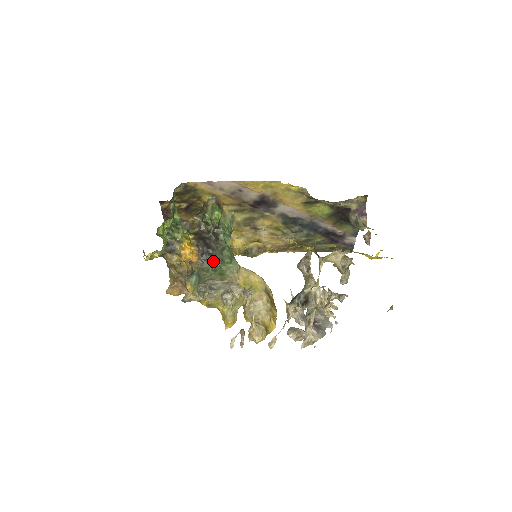
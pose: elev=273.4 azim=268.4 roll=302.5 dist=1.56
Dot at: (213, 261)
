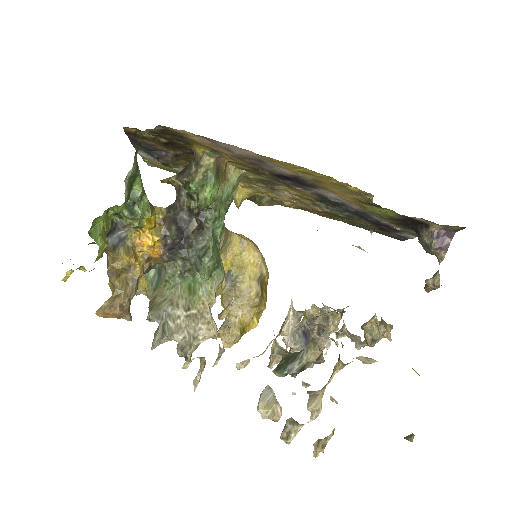
Dot at: (185, 262)
